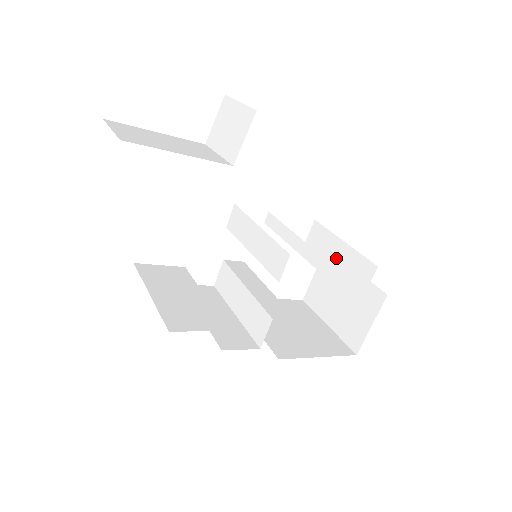
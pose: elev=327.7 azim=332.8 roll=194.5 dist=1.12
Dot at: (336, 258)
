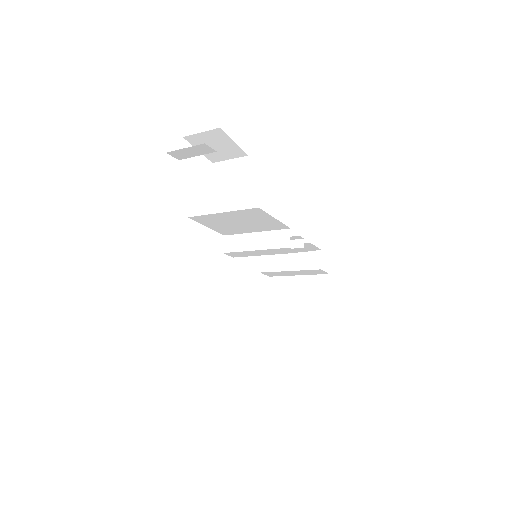
Dot at: (290, 265)
